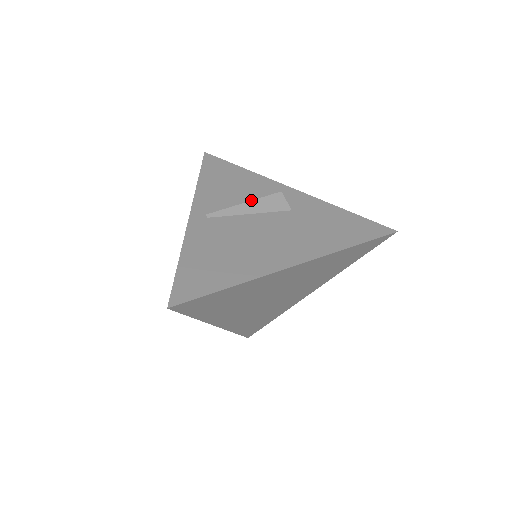
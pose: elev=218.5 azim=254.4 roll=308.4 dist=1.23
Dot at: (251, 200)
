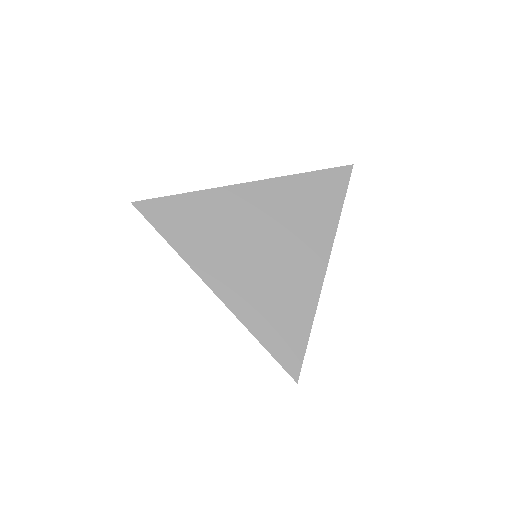
Dot at: occluded
